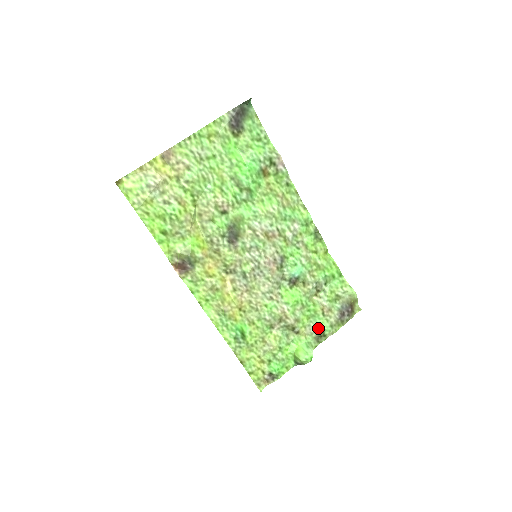
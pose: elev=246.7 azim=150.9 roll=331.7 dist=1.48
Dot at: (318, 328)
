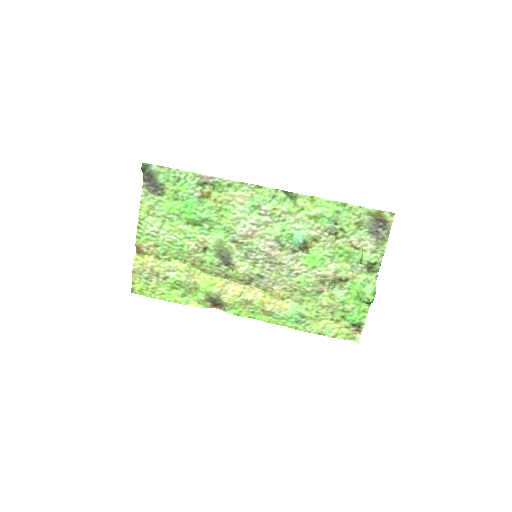
Dot at: (362, 263)
